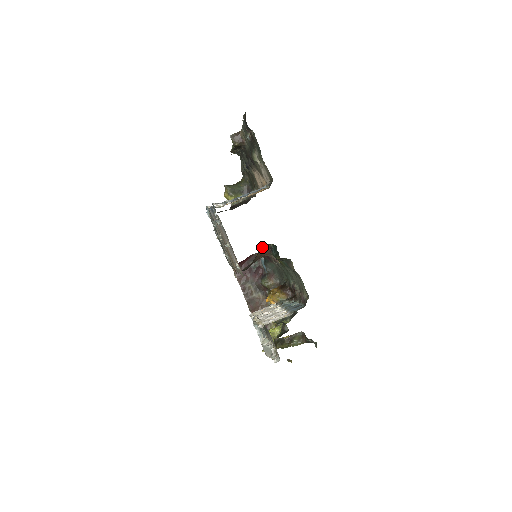
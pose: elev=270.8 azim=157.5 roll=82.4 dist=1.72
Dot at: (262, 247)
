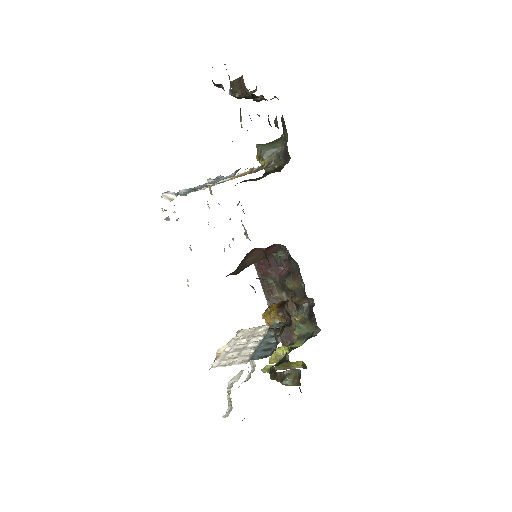
Dot at: (252, 250)
